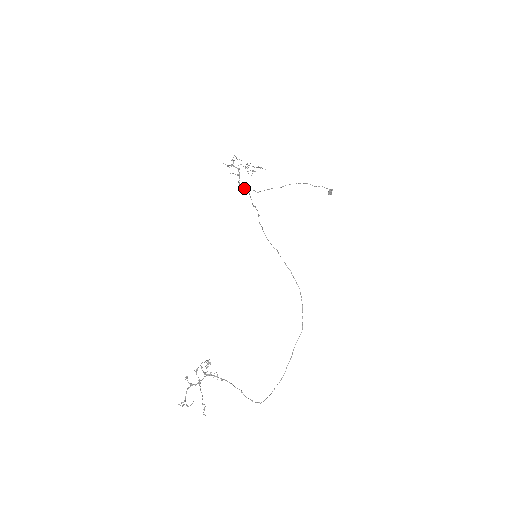
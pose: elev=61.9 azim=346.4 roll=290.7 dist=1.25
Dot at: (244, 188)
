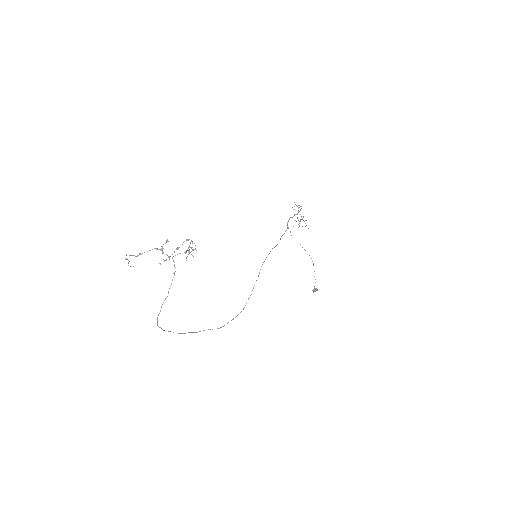
Dot at: occluded
